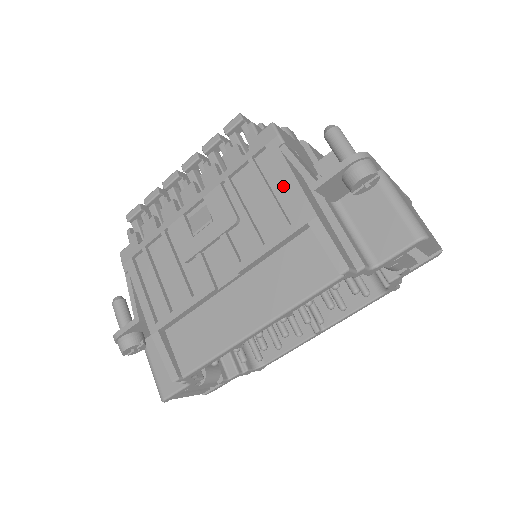
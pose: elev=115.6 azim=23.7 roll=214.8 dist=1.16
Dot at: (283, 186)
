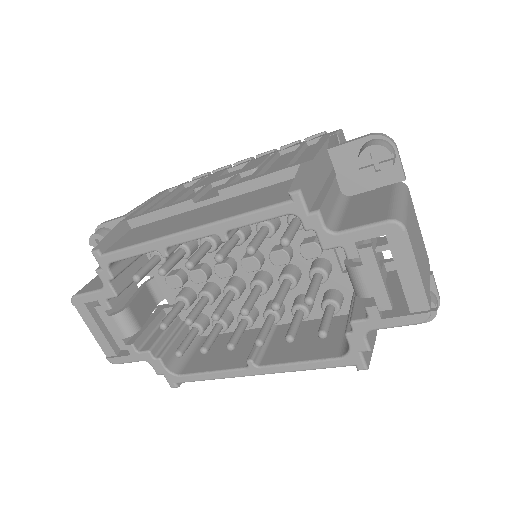
Dot at: occluded
